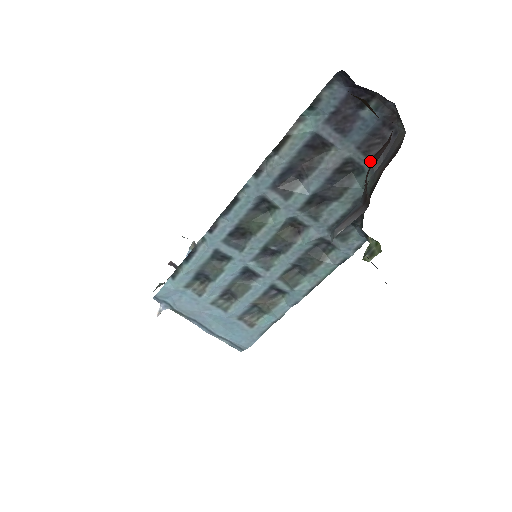
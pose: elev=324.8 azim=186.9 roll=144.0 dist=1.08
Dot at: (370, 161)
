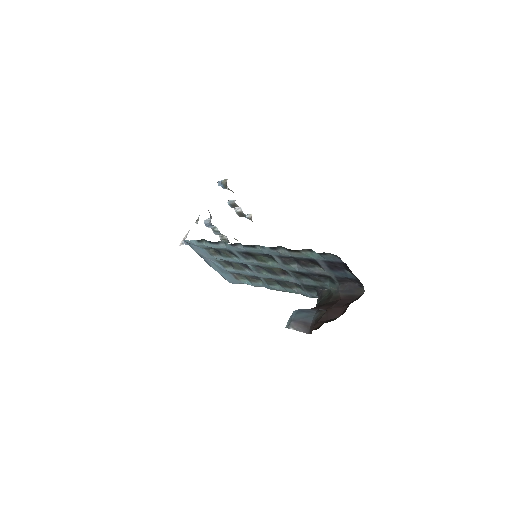
Dot at: (327, 310)
